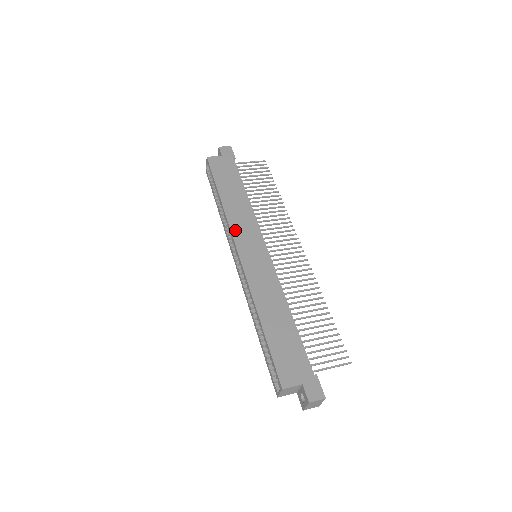
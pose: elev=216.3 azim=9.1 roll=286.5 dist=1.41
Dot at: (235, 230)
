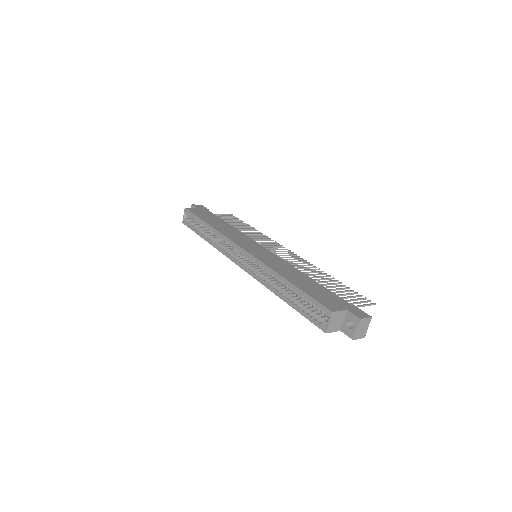
Dot at: (232, 238)
